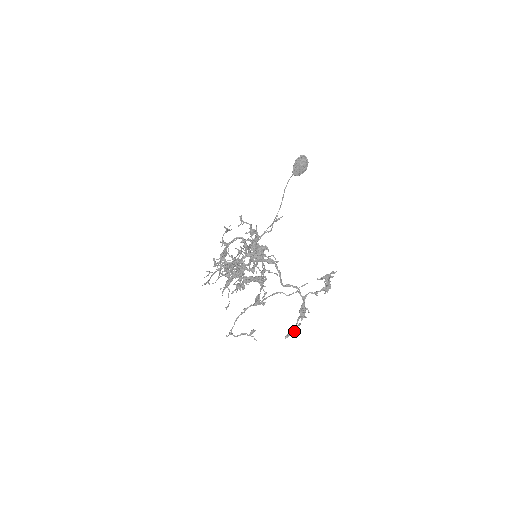
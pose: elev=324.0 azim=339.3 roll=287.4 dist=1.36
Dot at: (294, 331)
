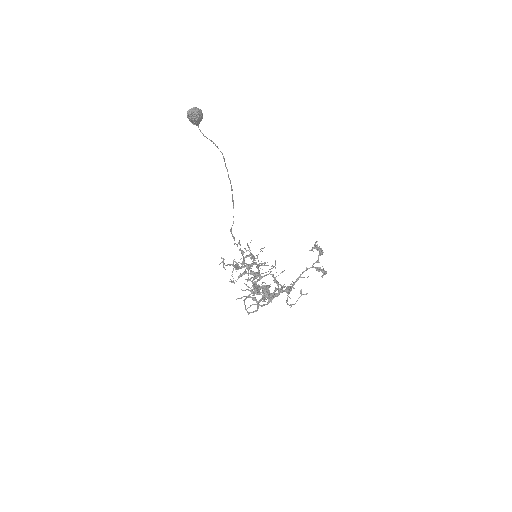
Dot at: occluded
